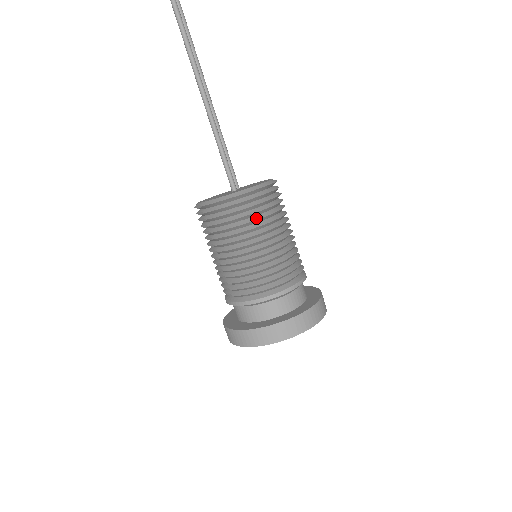
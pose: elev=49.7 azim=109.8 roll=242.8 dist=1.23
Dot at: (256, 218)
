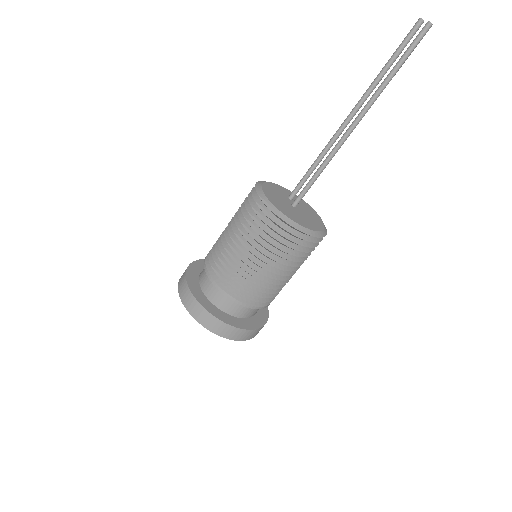
Dot at: (302, 255)
